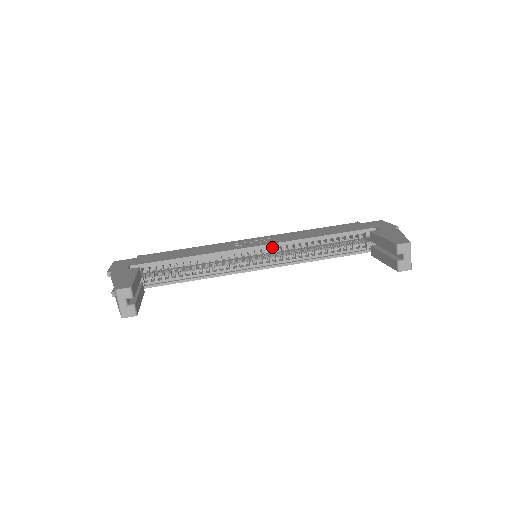
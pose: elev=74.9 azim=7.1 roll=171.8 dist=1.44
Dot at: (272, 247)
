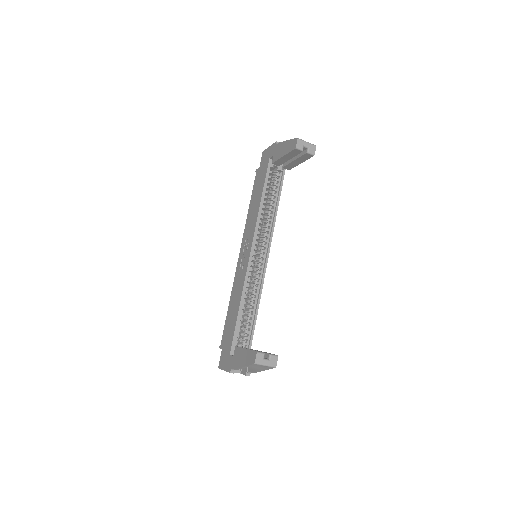
Dot at: occluded
